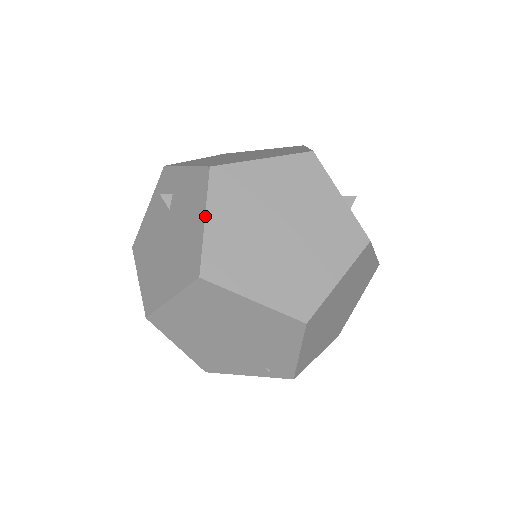
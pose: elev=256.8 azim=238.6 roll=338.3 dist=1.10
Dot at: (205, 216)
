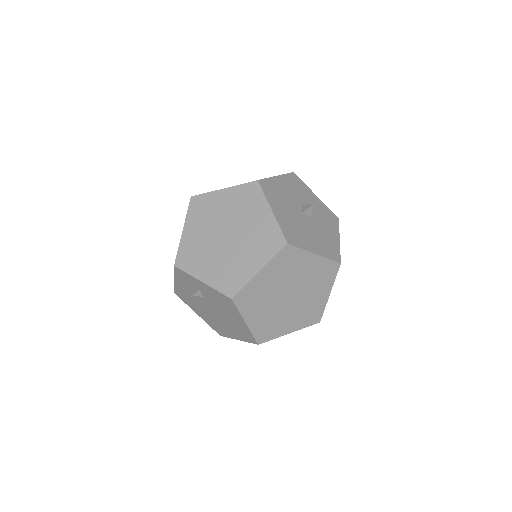
Dot at: (245, 321)
